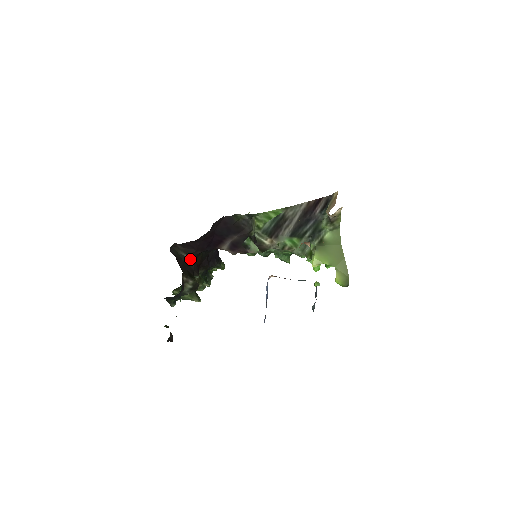
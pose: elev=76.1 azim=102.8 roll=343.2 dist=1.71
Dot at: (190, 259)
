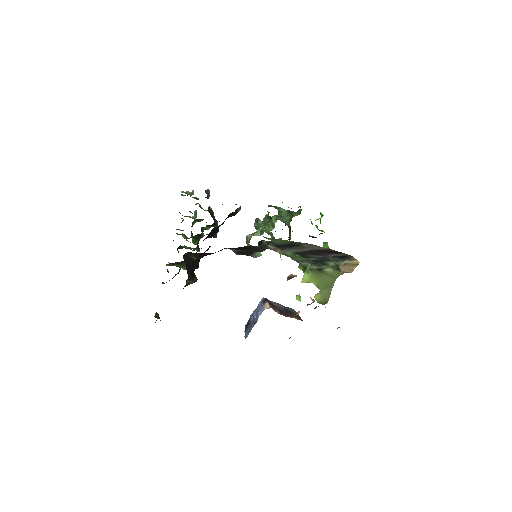
Dot at: (197, 259)
